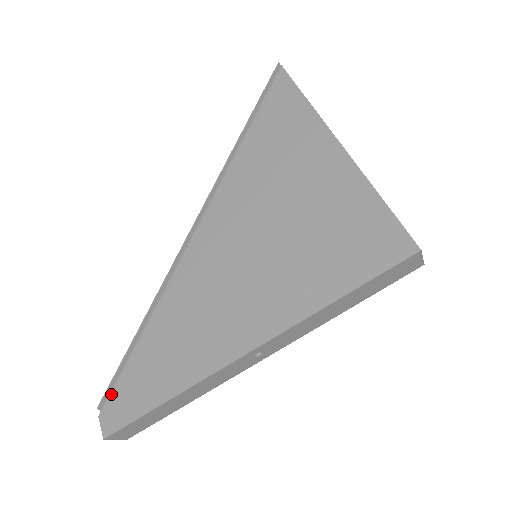
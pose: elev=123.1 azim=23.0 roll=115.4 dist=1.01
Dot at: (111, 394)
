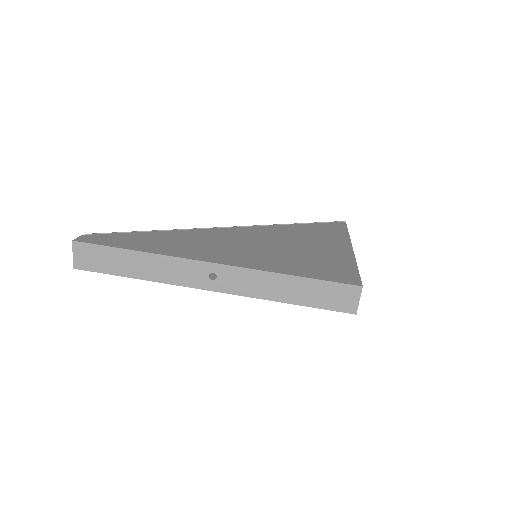
Dot at: (103, 234)
